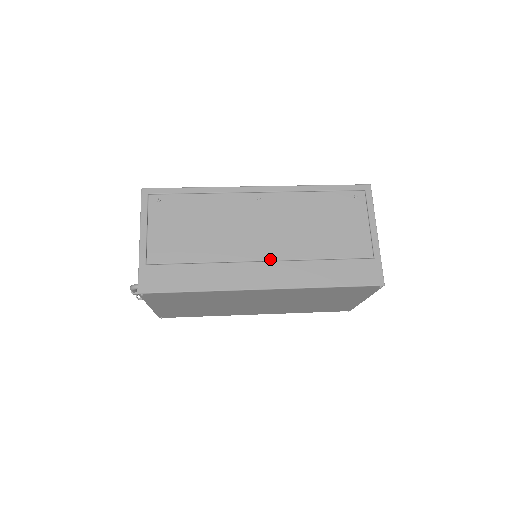
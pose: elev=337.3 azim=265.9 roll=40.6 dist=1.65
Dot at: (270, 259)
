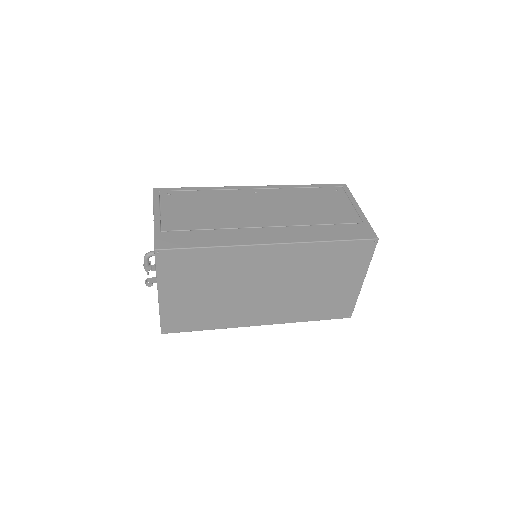
Dot at: (274, 225)
